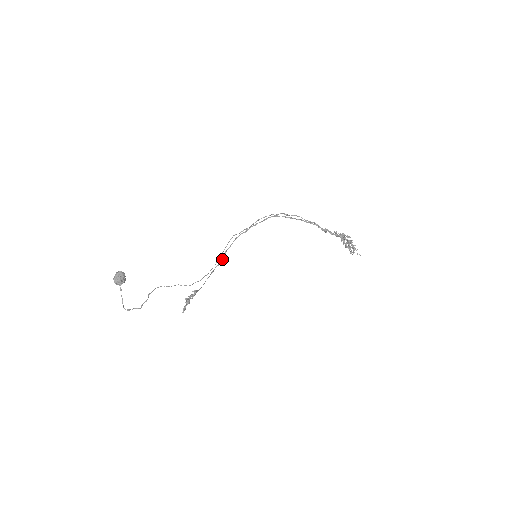
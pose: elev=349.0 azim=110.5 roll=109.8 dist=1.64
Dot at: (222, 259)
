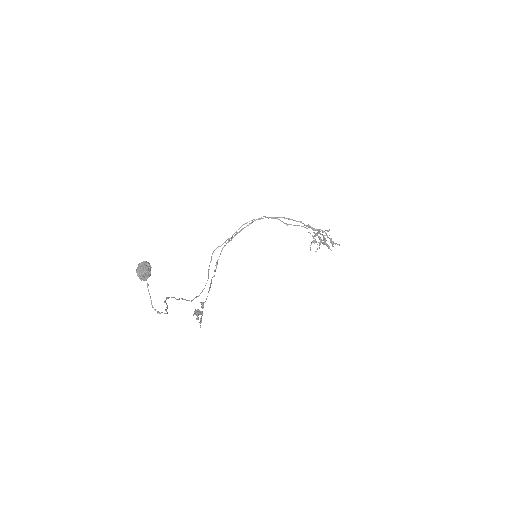
Dot at: (215, 270)
